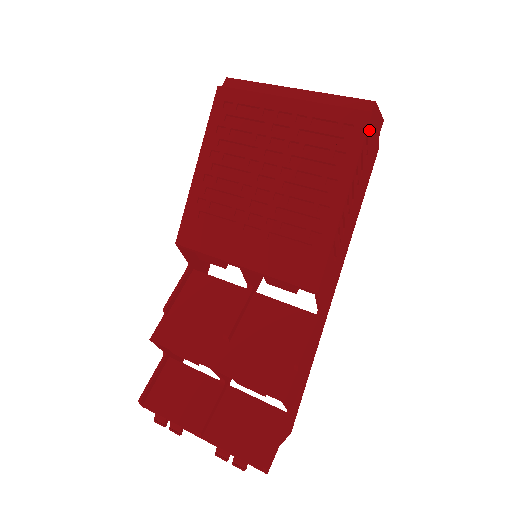
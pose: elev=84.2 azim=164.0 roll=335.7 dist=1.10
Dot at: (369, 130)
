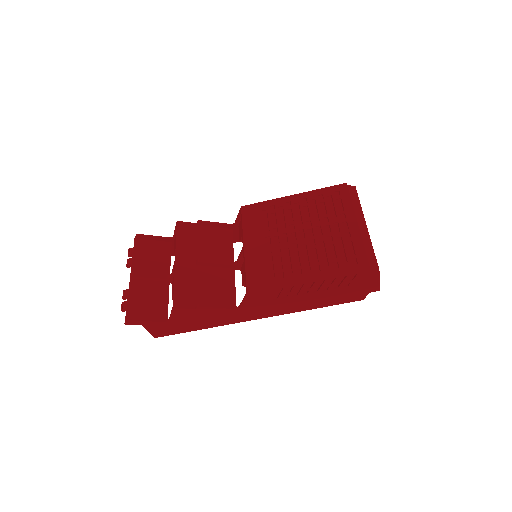
Dot at: (360, 275)
